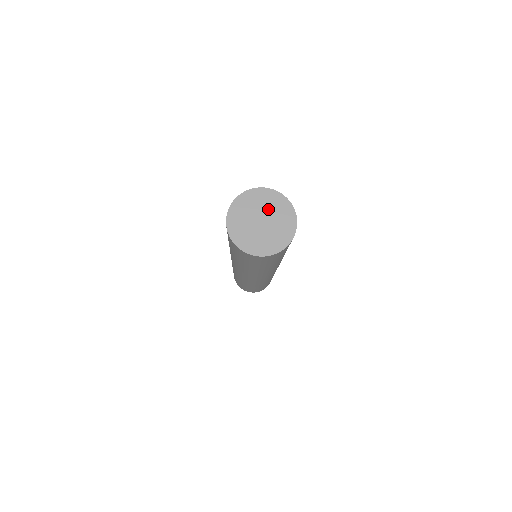
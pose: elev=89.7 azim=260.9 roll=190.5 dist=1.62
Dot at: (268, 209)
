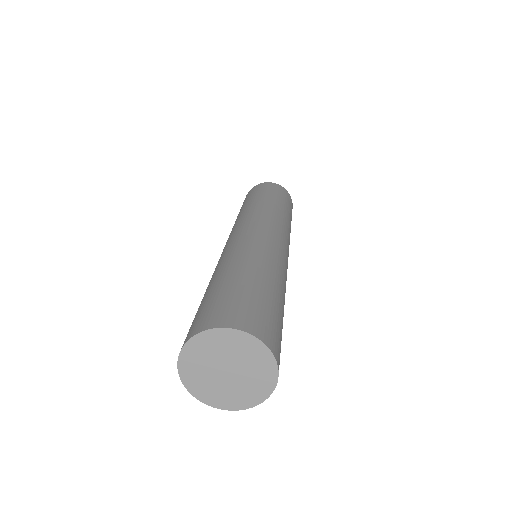
Dot at: (236, 356)
